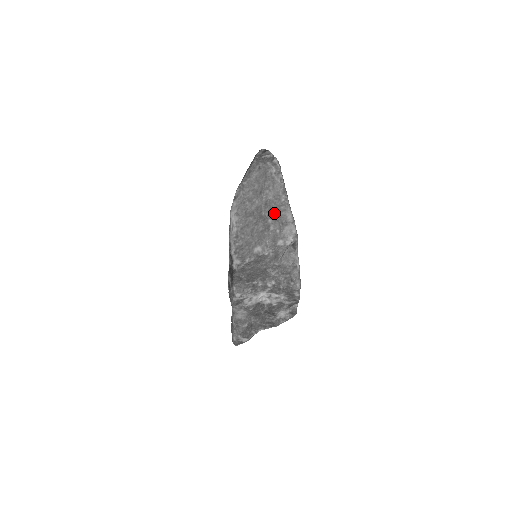
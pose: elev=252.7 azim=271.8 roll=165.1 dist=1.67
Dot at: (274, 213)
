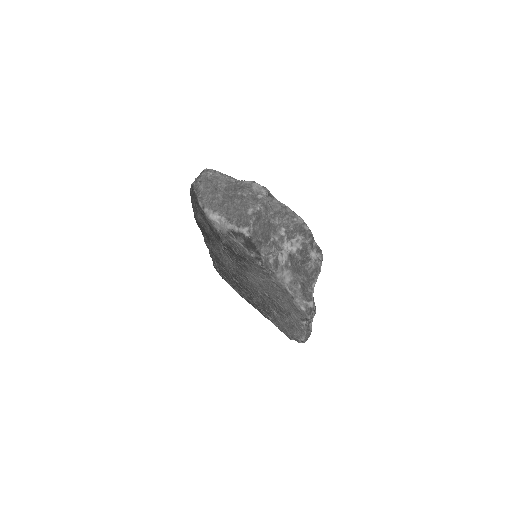
Dot at: (237, 189)
